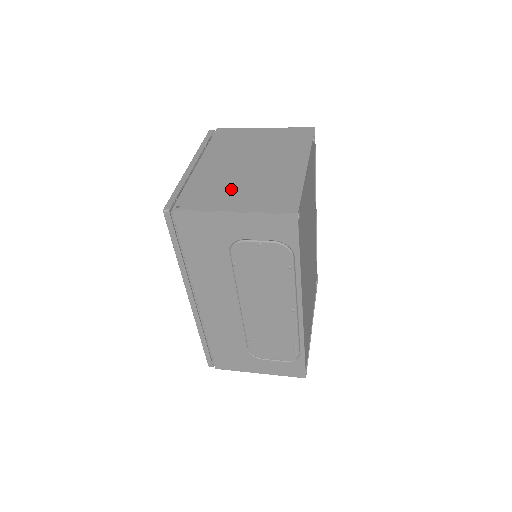
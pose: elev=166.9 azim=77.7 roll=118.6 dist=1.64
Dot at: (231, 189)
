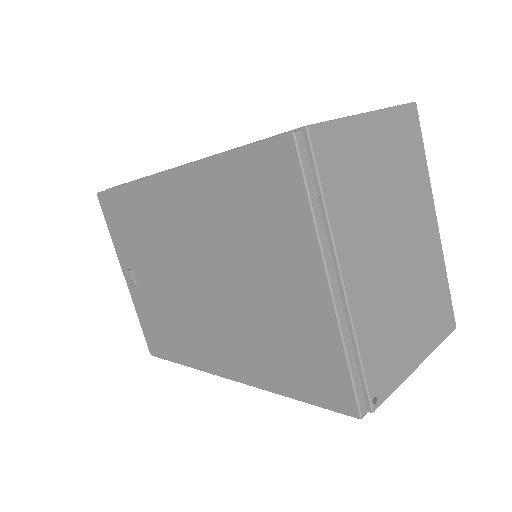
Dot at: (403, 322)
